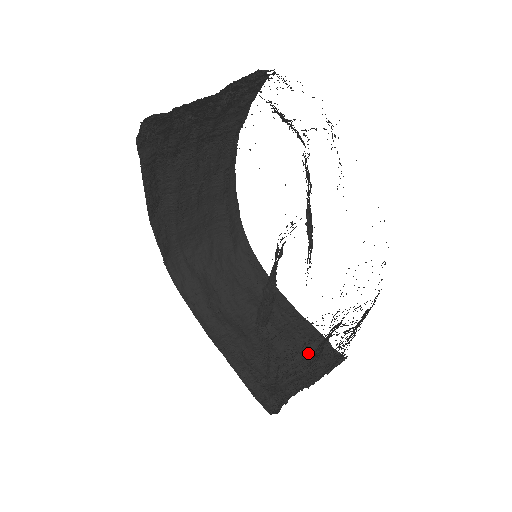
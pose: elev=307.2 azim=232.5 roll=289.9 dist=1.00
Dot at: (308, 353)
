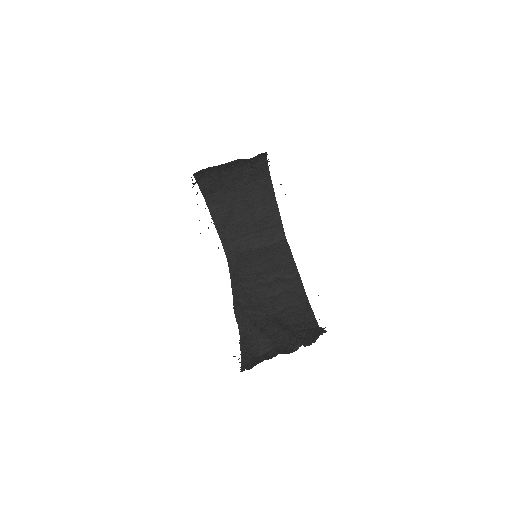
Dot at: (266, 229)
